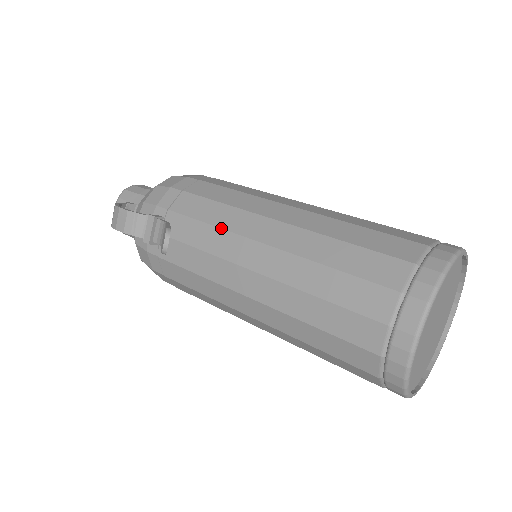
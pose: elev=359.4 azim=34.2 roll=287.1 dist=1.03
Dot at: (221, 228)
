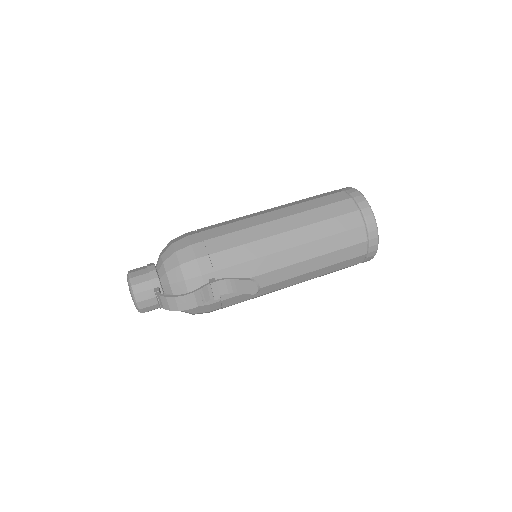
Dot at: (261, 257)
